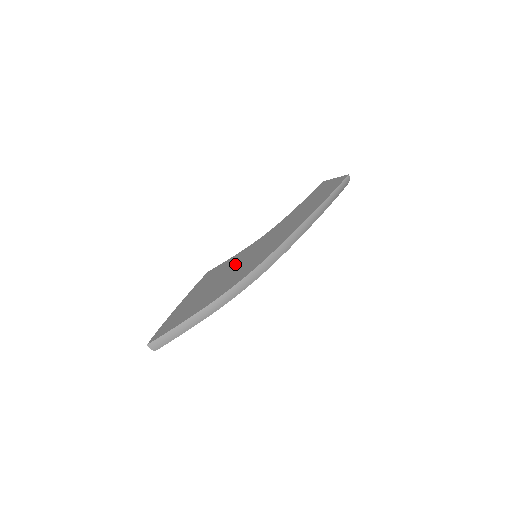
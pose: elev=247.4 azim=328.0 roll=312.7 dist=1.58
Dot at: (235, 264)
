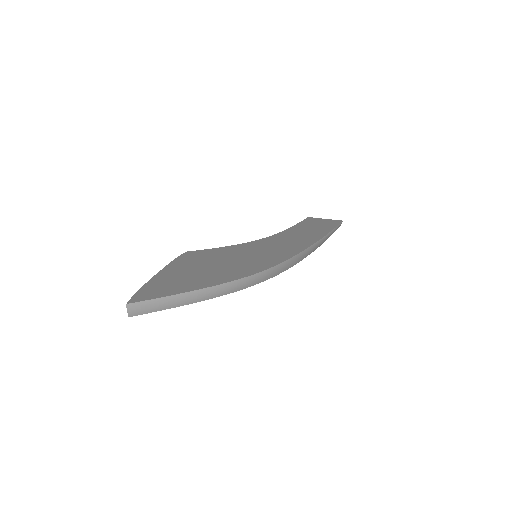
Dot at: (234, 254)
